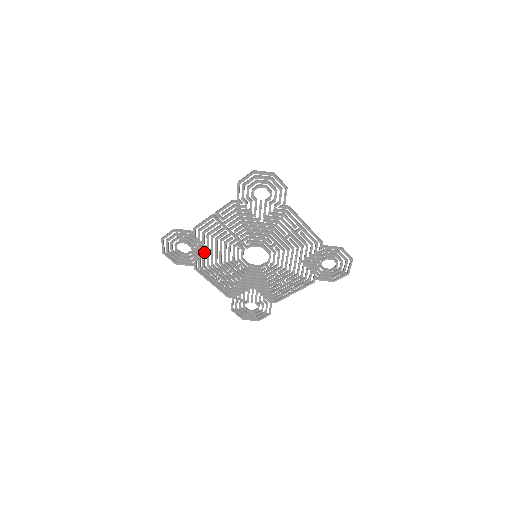
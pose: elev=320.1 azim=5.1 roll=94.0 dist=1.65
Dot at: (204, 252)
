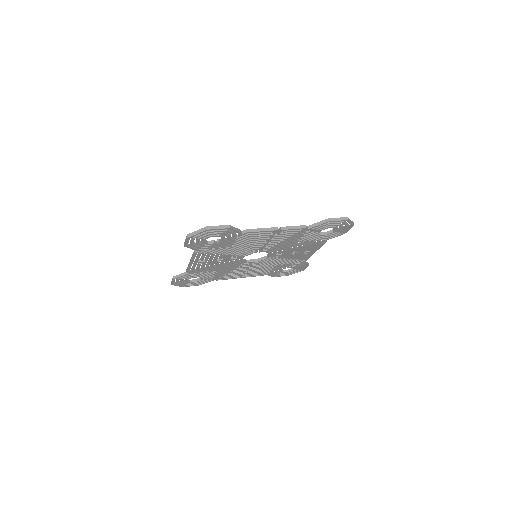
Dot at: occluded
